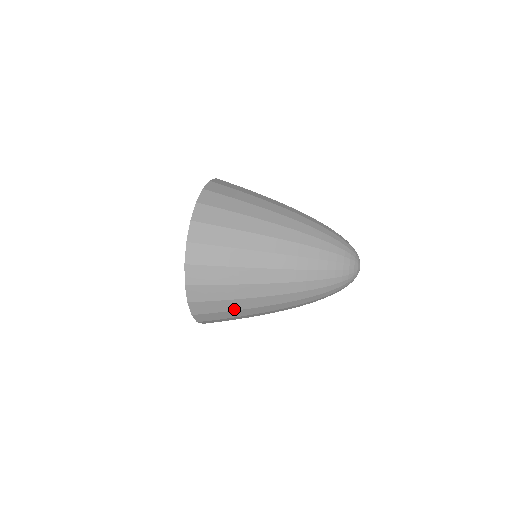
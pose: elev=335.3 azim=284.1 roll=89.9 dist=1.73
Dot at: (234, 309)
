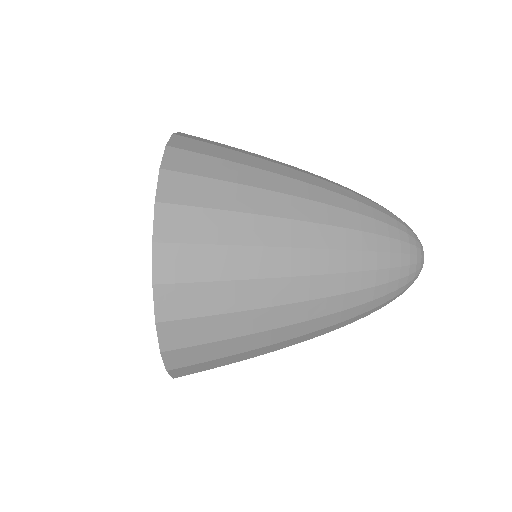
Dot at: (239, 241)
